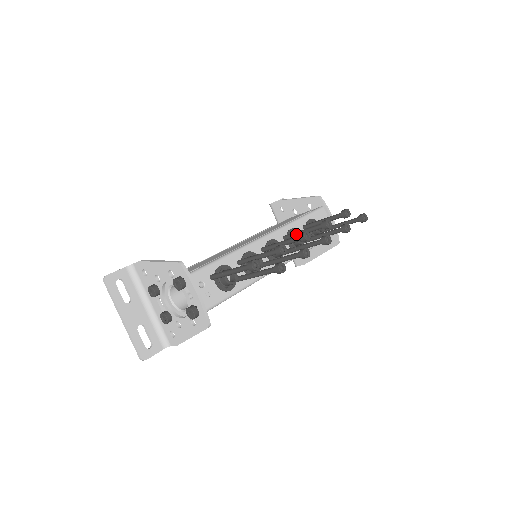
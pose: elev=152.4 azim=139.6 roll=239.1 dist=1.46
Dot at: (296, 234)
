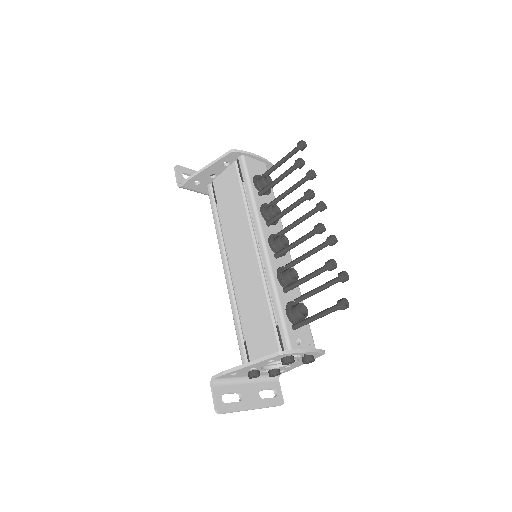
Dot at: (281, 217)
